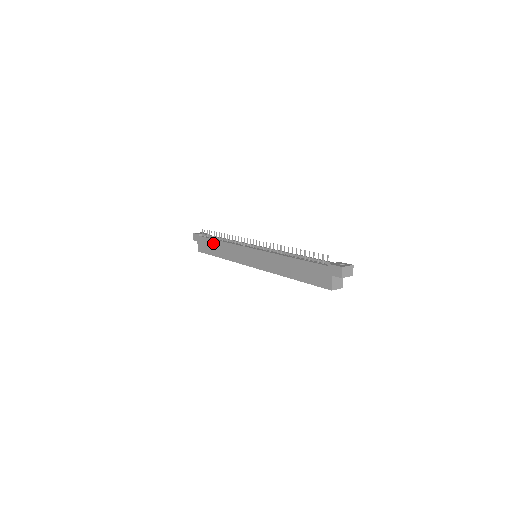
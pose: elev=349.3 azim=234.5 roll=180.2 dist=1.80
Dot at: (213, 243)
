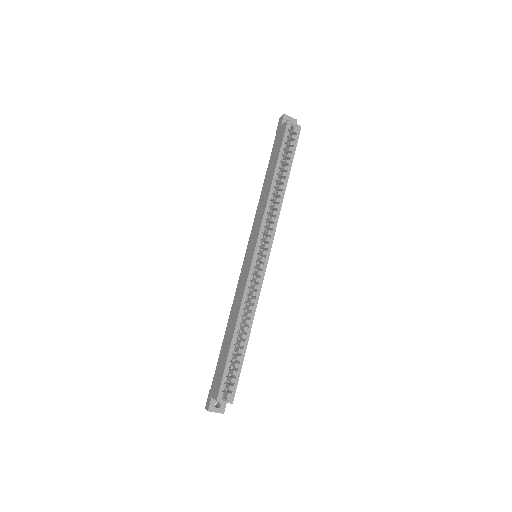
Dot at: (223, 346)
